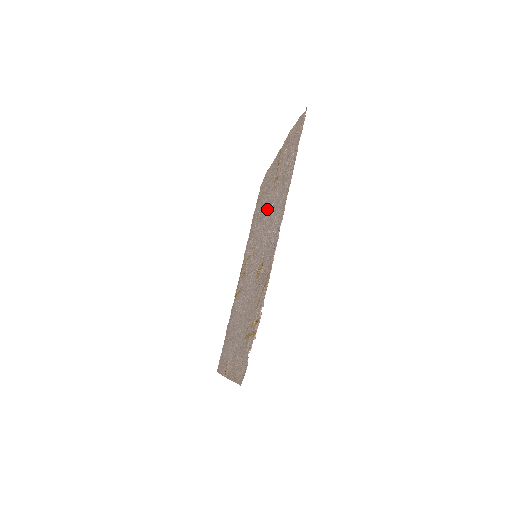
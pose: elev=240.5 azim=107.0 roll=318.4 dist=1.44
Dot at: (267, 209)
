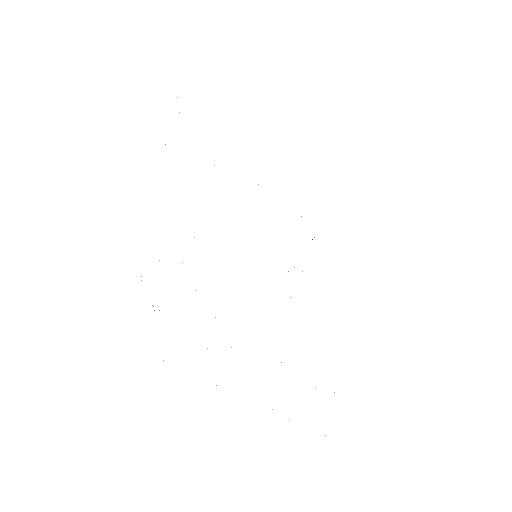
Dot at: occluded
